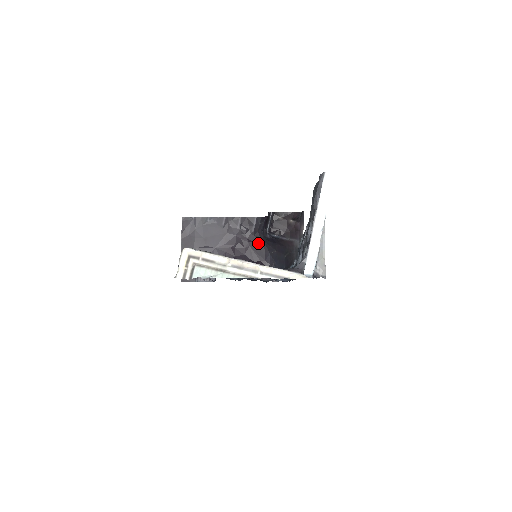
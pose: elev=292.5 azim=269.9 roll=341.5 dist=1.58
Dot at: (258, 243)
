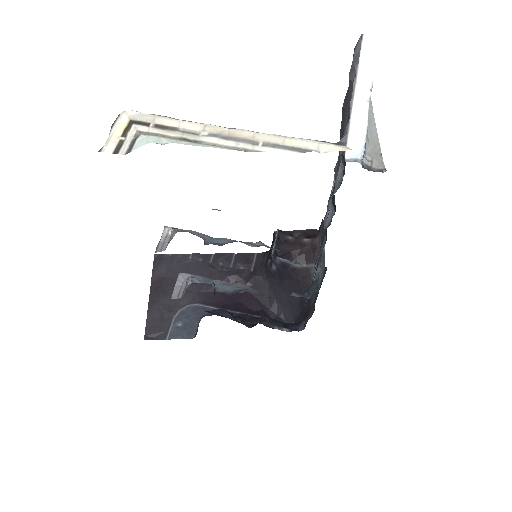
Dot at: (259, 285)
